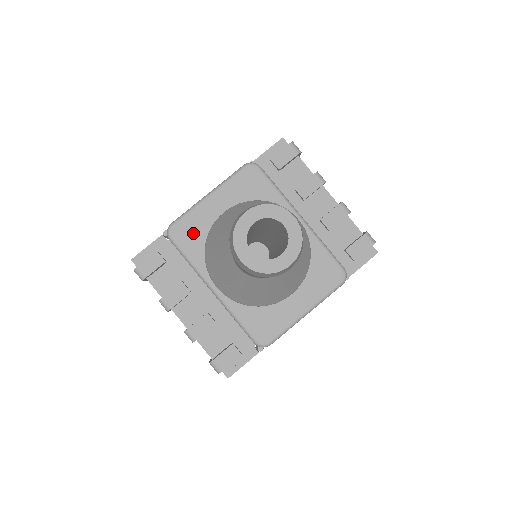
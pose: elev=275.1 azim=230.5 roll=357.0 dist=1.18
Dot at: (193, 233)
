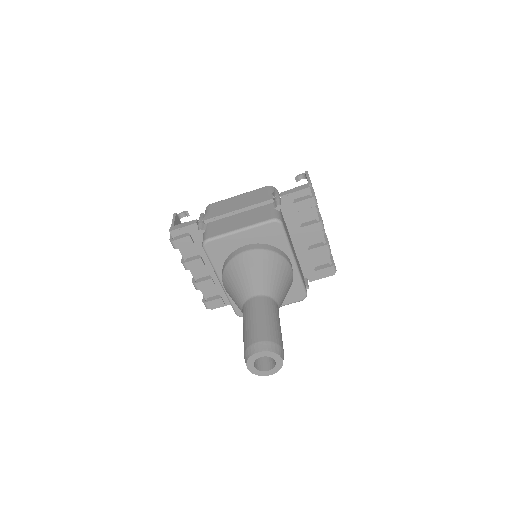
Dot at: (220, 250)
